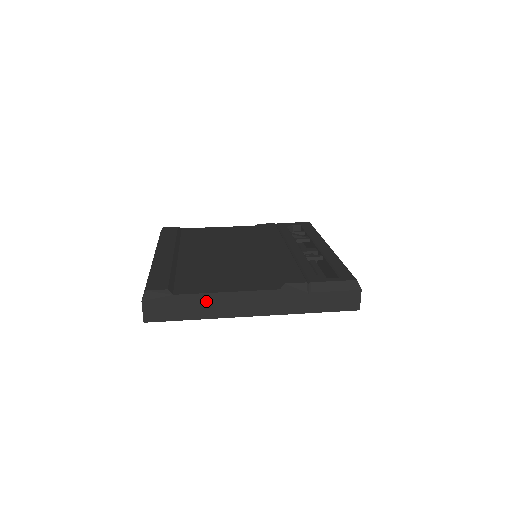
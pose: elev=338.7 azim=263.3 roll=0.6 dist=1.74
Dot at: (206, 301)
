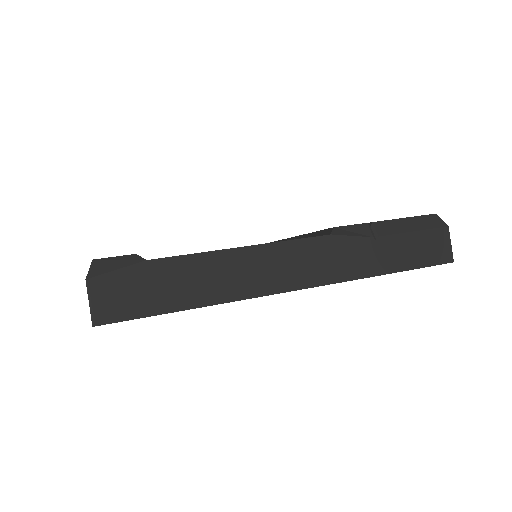
Dot at: (210, 268)
